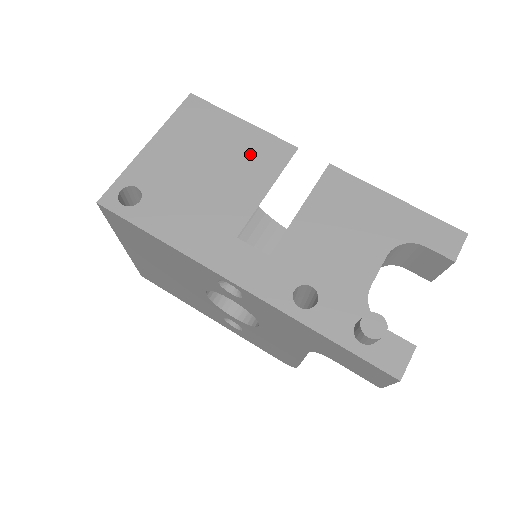
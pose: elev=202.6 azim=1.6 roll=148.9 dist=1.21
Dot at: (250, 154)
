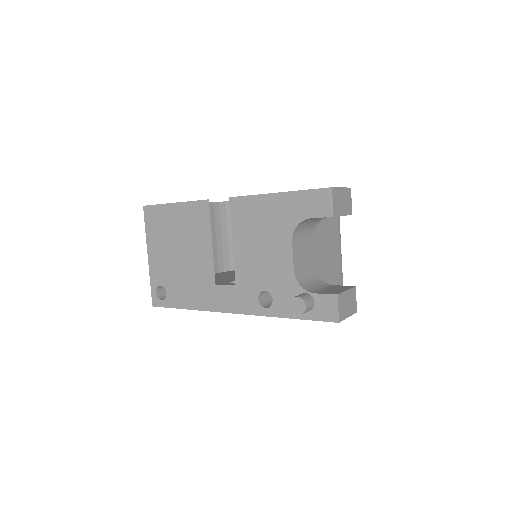
Dot at: (190, 225)
